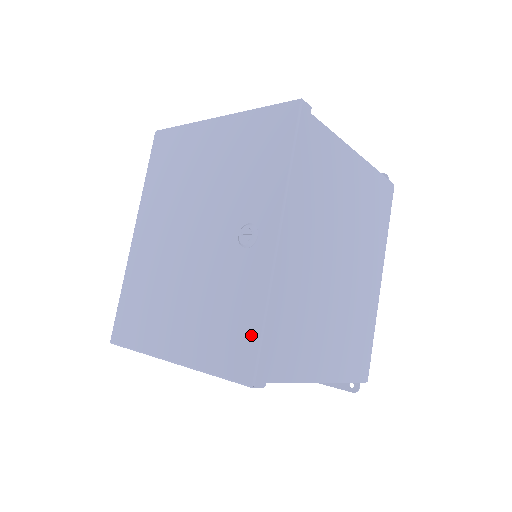
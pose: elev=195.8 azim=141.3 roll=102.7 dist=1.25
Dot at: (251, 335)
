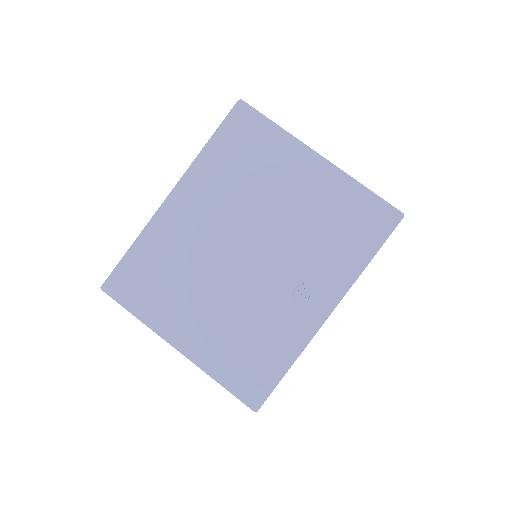
Dot at: (271, 375)
